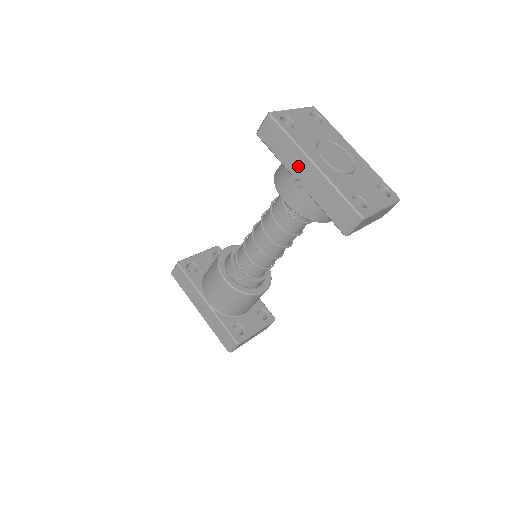
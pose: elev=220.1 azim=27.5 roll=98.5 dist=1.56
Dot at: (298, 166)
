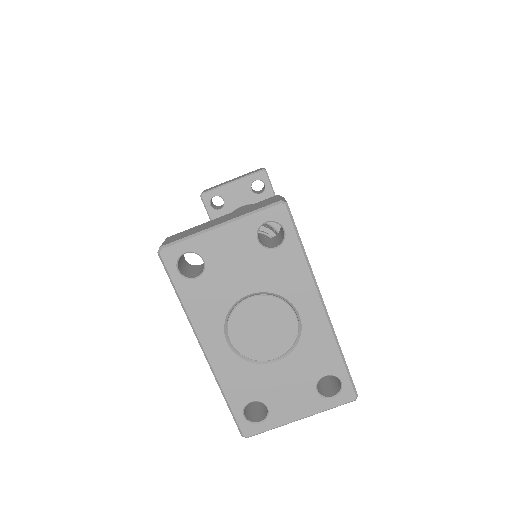
Dot at: occluded
